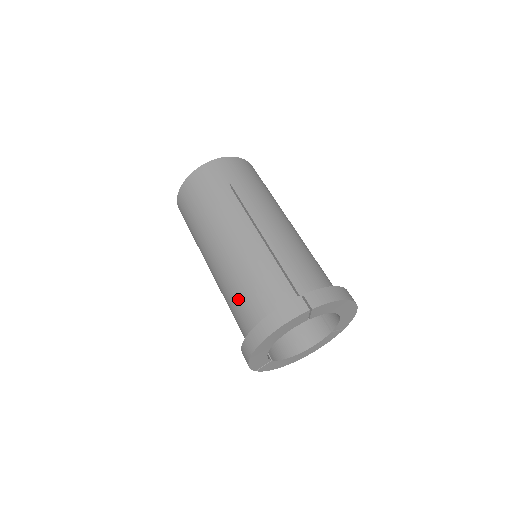
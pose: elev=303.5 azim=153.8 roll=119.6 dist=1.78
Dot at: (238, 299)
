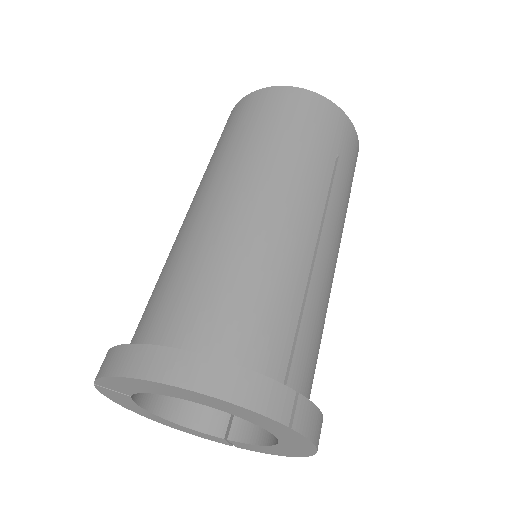
Dot at: (204, 283)
